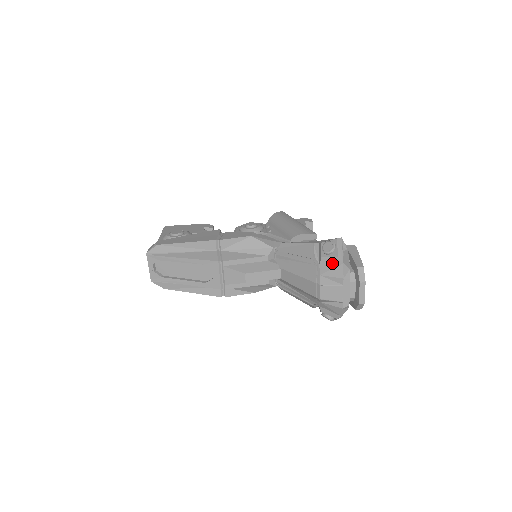
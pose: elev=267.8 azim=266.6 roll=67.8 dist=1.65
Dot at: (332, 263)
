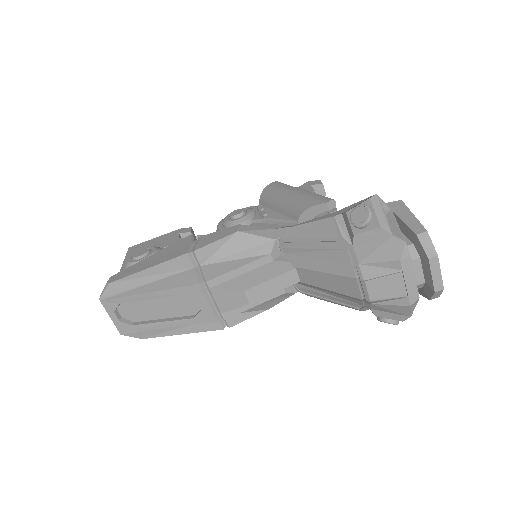
Dot at: (373, 240)
